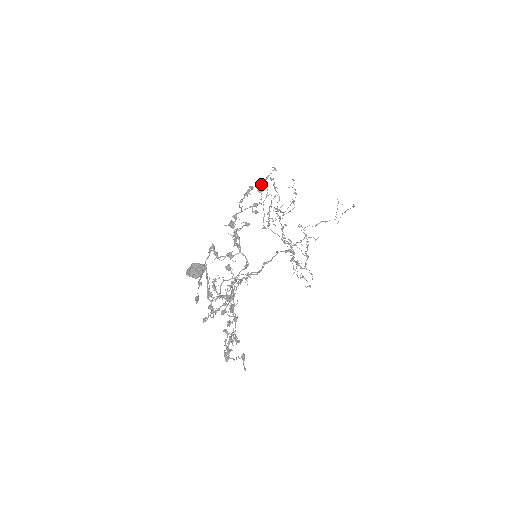
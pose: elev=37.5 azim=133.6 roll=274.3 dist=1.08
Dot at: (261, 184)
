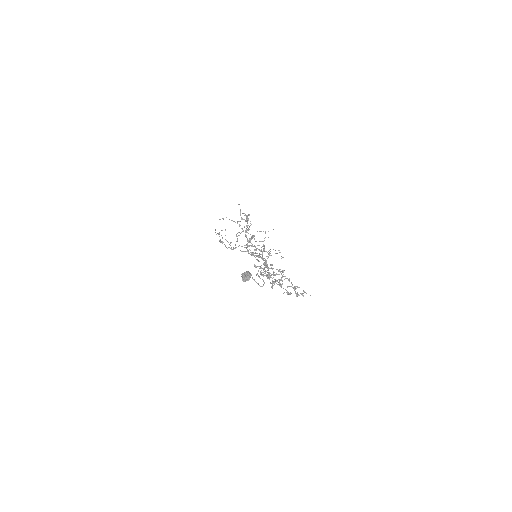
Dot at: occluded
